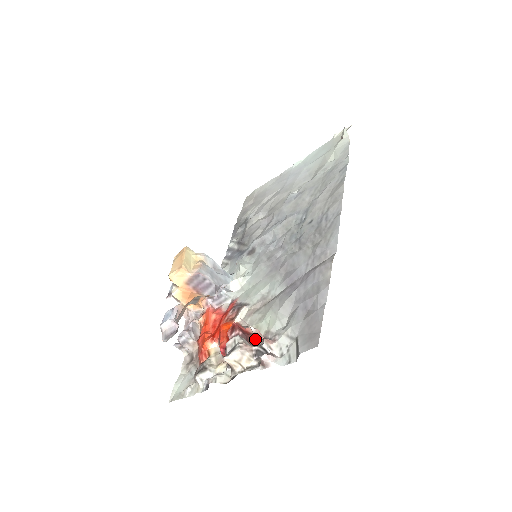
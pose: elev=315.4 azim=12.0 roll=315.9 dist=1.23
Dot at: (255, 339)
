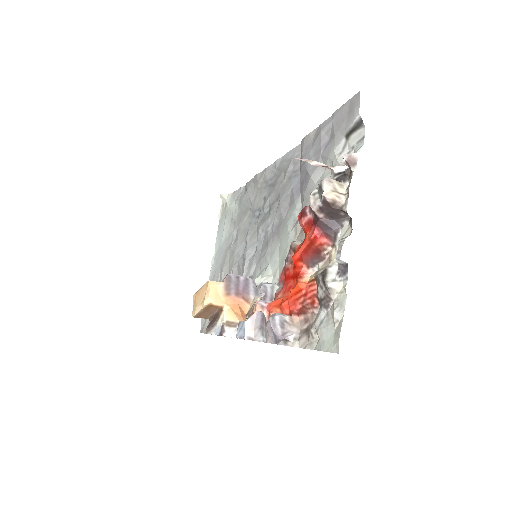
Dot at: occluded
